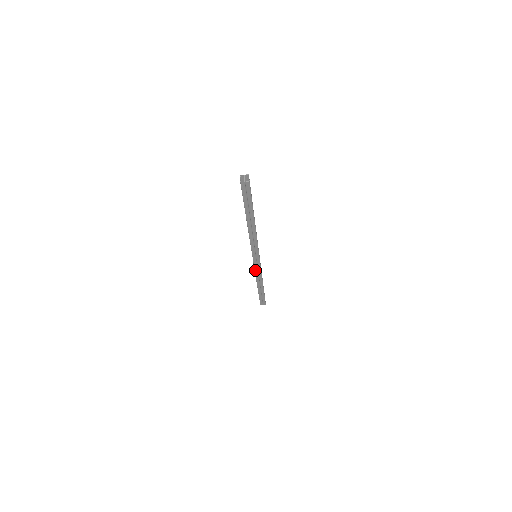
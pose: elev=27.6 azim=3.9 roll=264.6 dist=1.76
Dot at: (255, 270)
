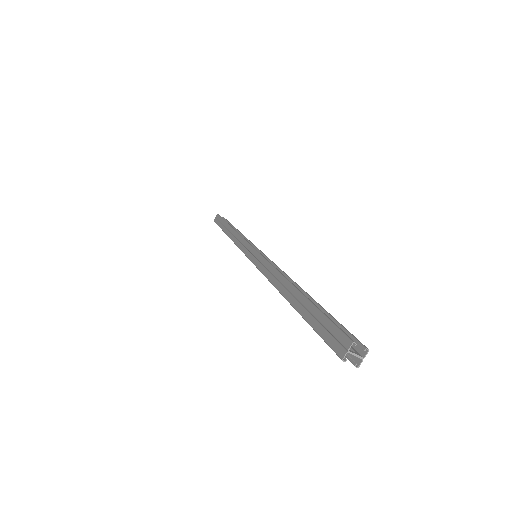
Dot at: occluded
